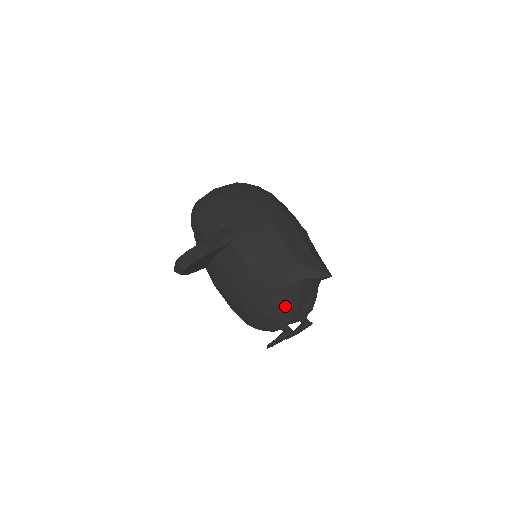
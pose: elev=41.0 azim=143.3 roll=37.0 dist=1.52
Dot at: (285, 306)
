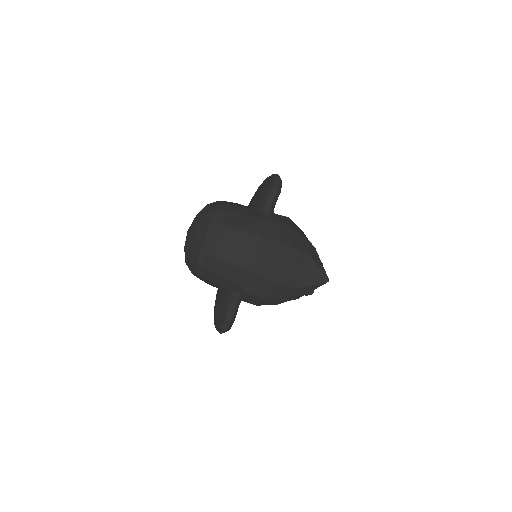
Dot at: occluded
